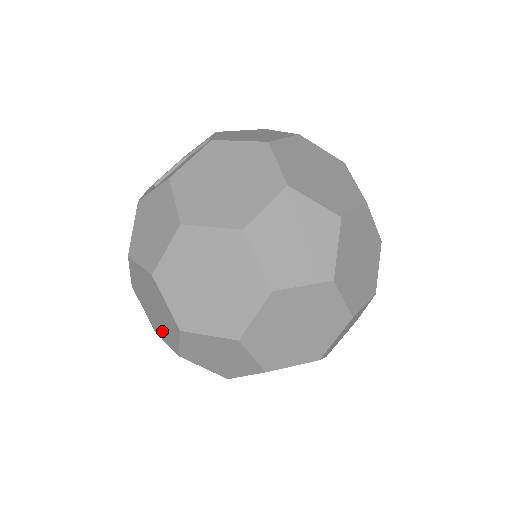
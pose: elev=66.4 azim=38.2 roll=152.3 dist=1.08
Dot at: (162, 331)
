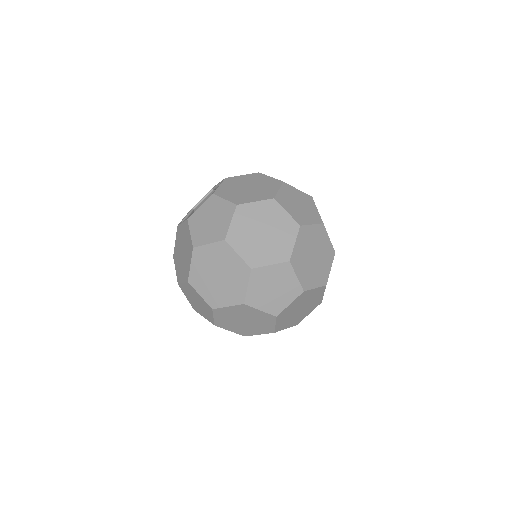
Dot at: (225, 296)
